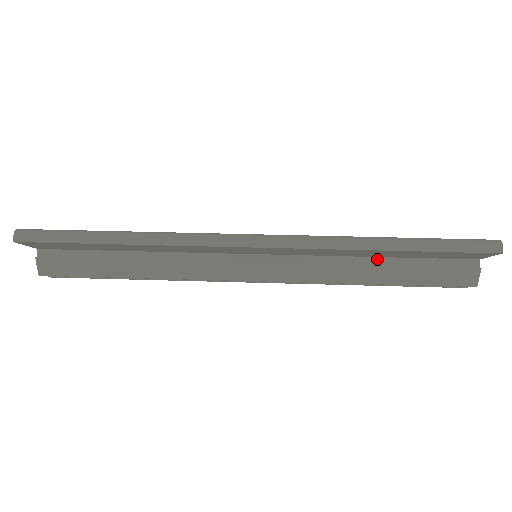
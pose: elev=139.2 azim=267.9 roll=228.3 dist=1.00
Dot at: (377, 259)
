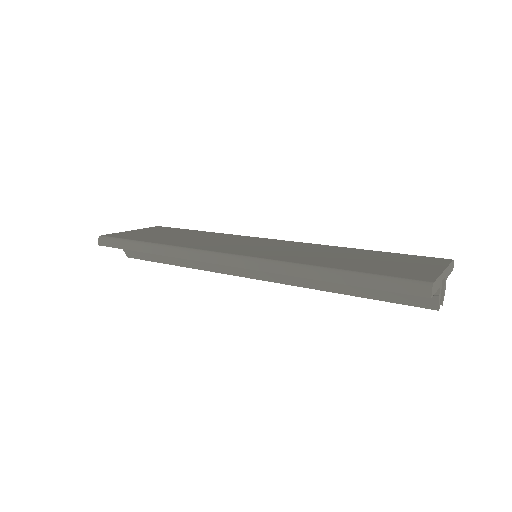
Dot at: occluded
